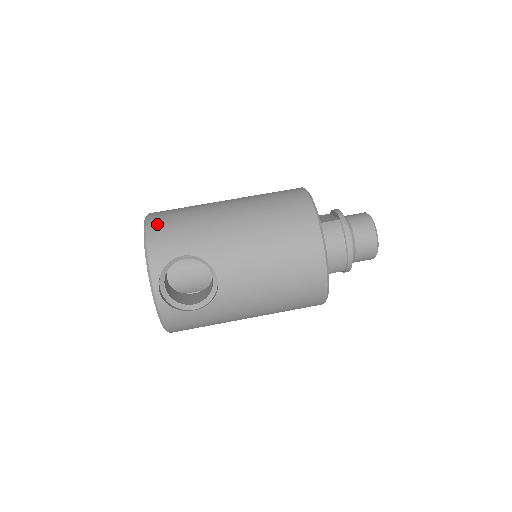
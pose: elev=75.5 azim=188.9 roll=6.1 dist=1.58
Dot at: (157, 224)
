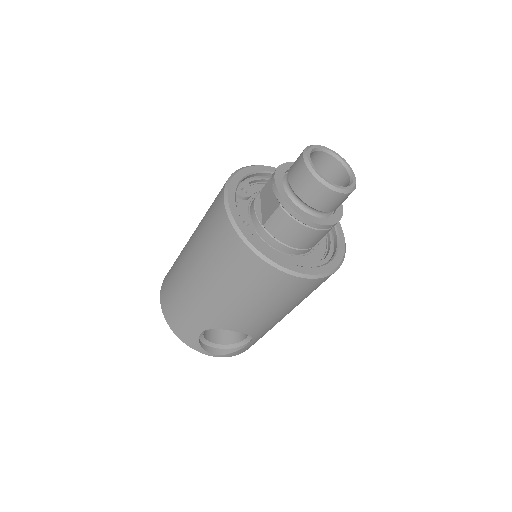
Dot at: (168, 313)
